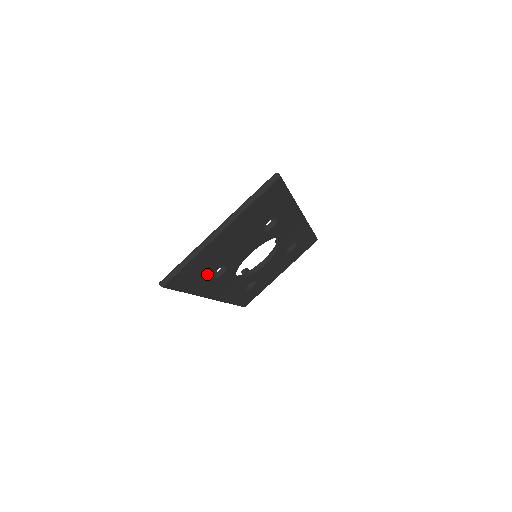
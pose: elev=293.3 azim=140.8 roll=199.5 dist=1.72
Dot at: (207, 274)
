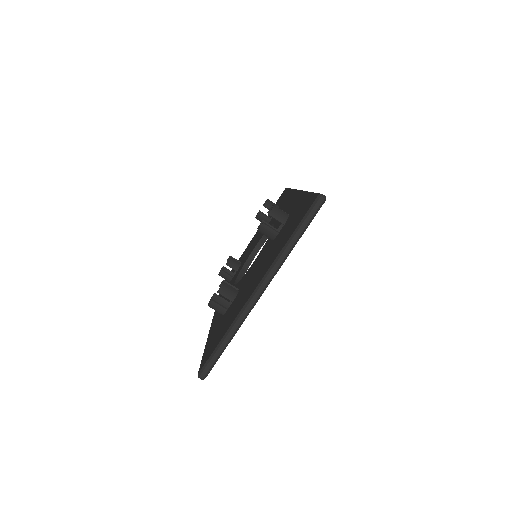
Dot at: occluded
